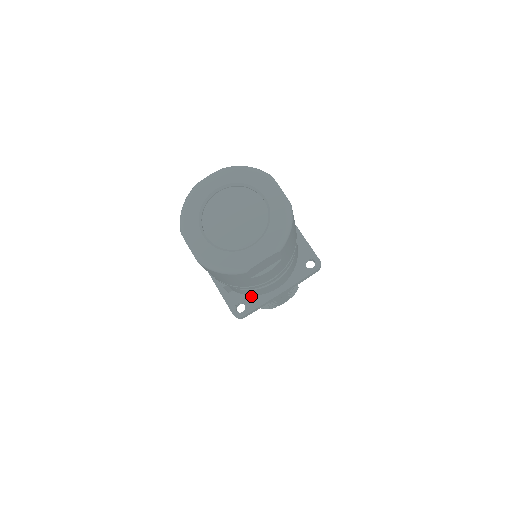
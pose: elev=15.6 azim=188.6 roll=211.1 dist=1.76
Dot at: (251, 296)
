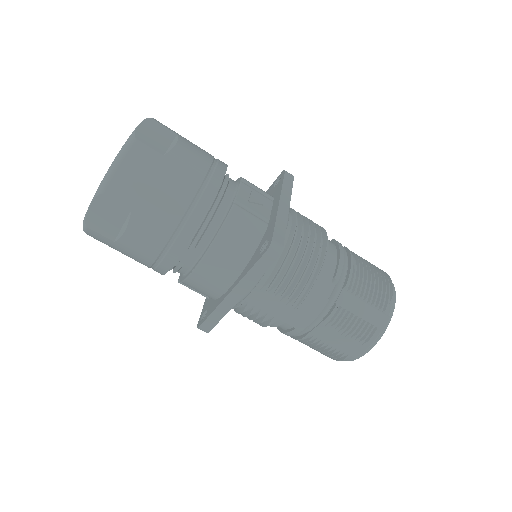
Dot at: (215, 300)
